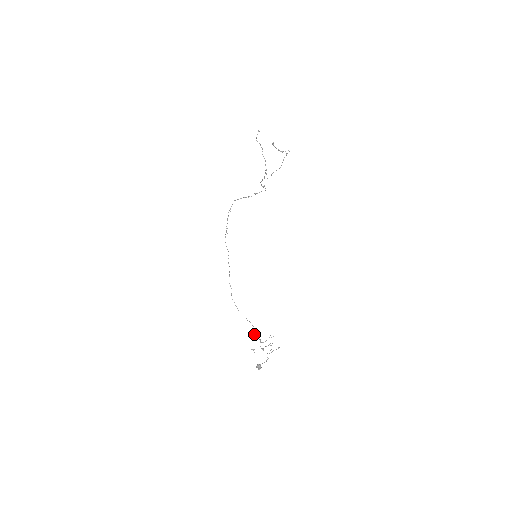
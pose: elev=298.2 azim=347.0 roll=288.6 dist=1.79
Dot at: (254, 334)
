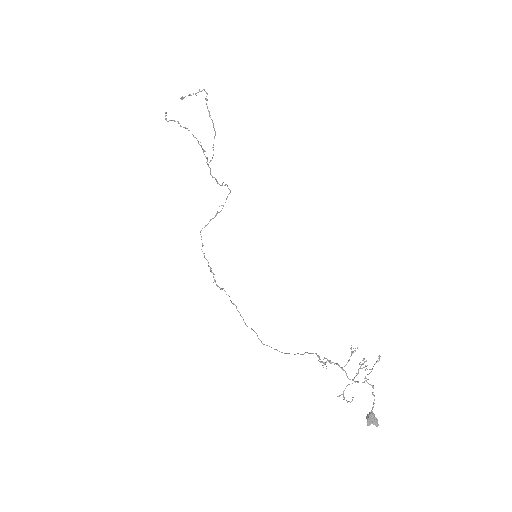
Dot at: (321, 362)
